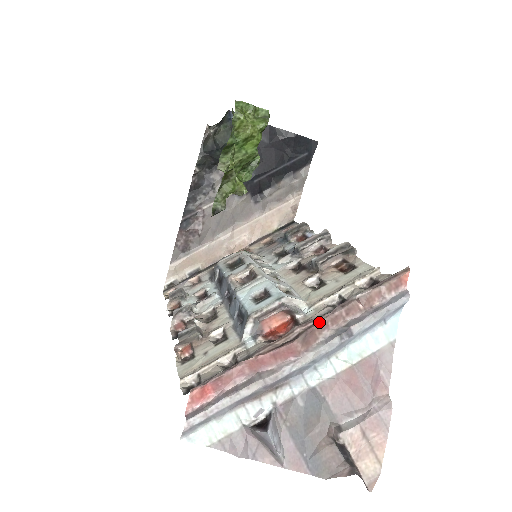
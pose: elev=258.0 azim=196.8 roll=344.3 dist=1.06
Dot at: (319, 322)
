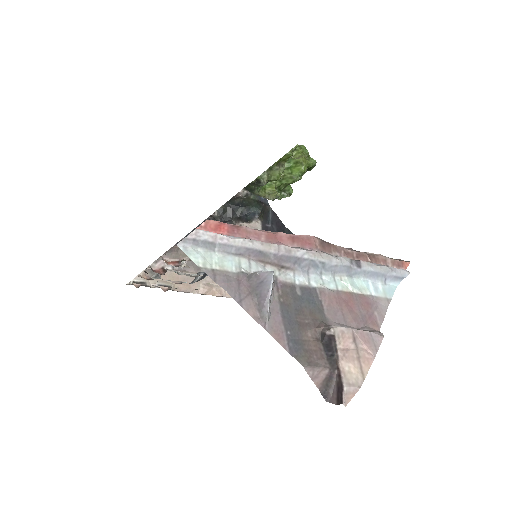
Dot at: (335, 245)
